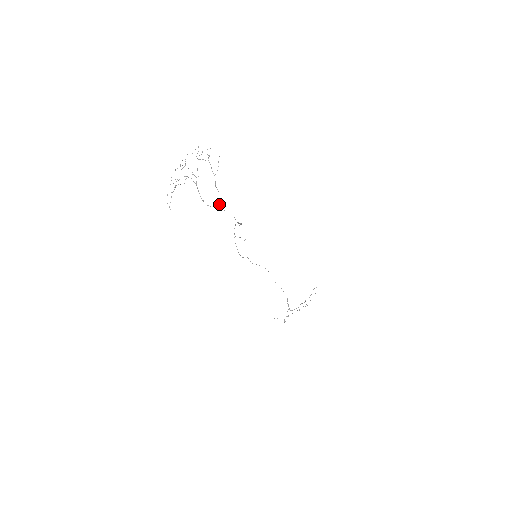
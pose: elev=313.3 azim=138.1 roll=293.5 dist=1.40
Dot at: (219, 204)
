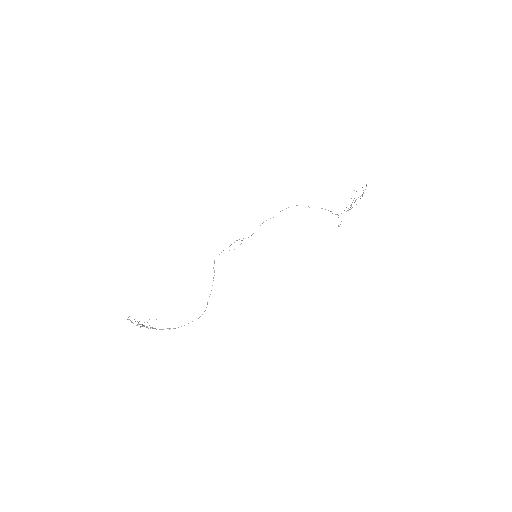
Dot at: (174, 328)
